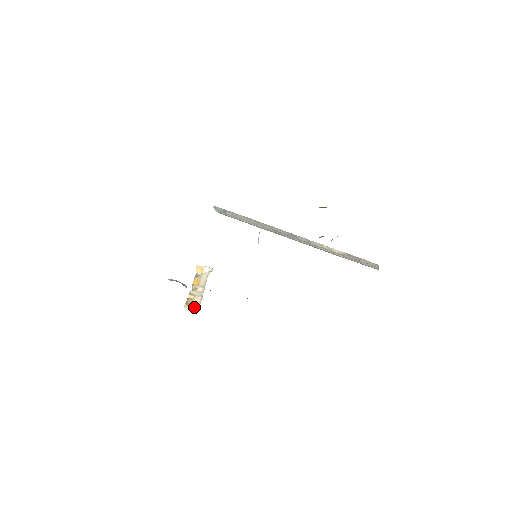
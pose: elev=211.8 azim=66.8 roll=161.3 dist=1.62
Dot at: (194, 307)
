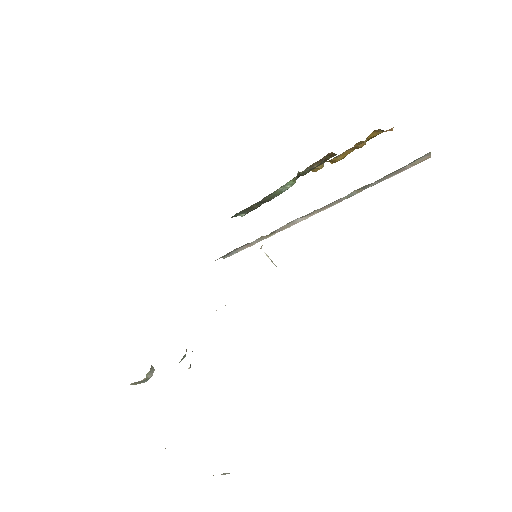
Dot at: occluded
